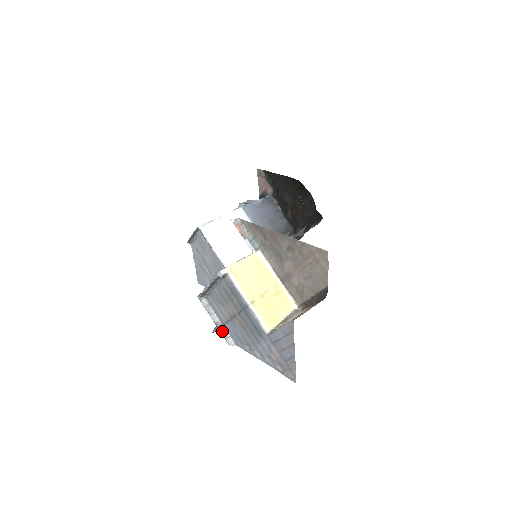
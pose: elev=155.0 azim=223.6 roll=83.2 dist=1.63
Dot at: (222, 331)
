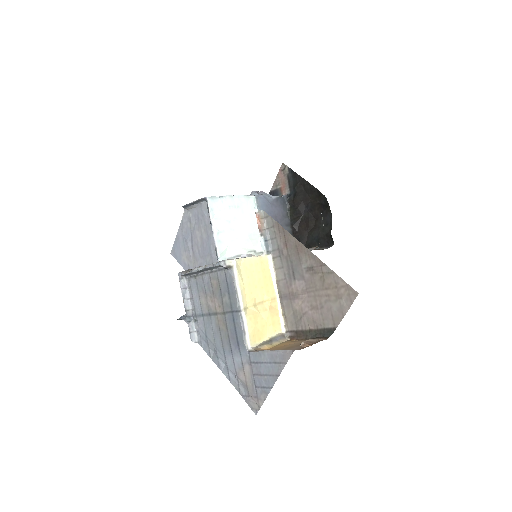
Dot at: (190, 322)
